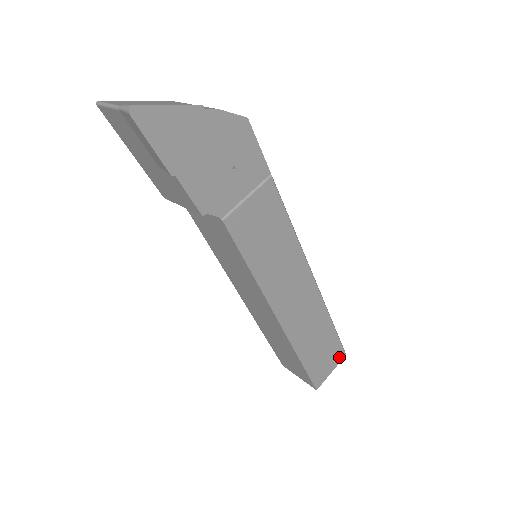
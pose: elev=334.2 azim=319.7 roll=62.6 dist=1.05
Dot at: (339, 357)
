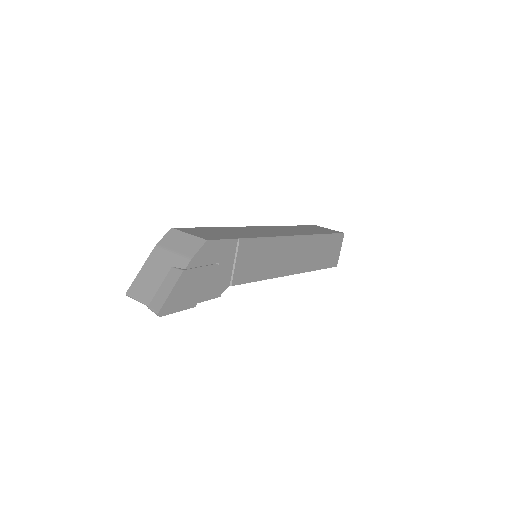
Dot at: (340, 240)
